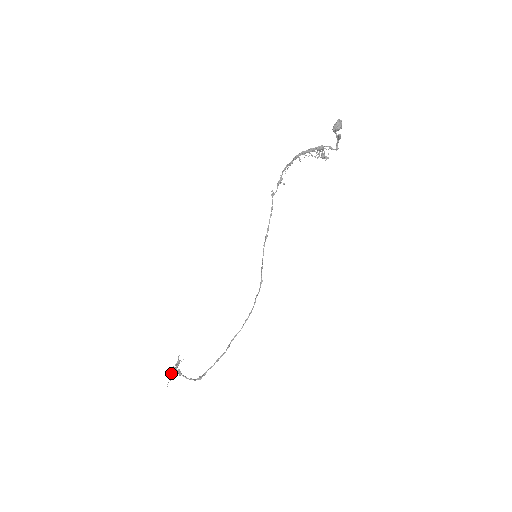
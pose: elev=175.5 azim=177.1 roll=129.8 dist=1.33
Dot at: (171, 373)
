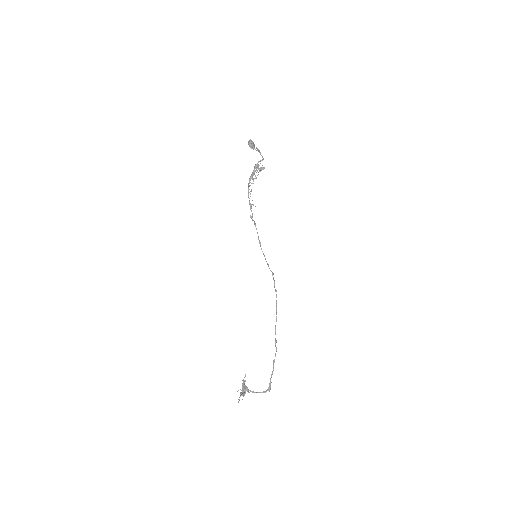
Dot at: occluded
